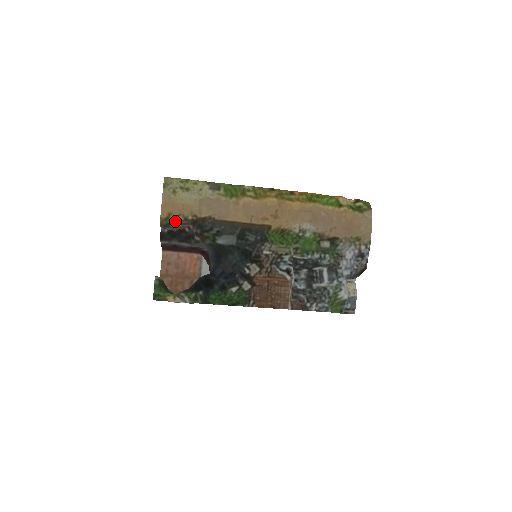
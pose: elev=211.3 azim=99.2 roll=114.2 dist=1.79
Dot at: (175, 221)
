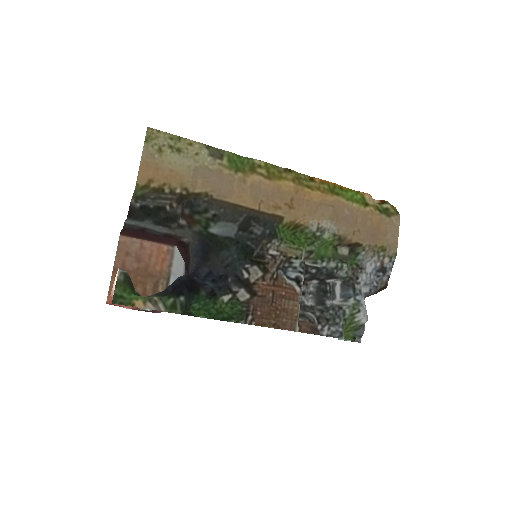
Dot at: (156, 192)
